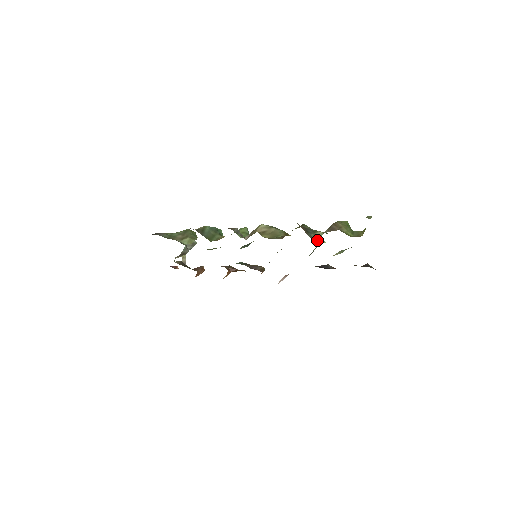
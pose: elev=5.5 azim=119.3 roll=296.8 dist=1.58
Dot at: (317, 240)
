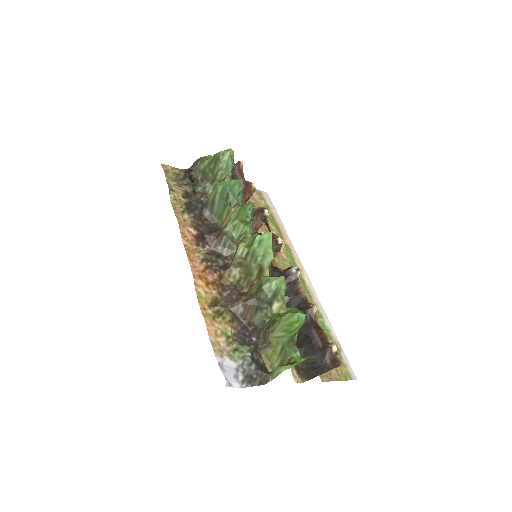
Dot at: (269, 318)
